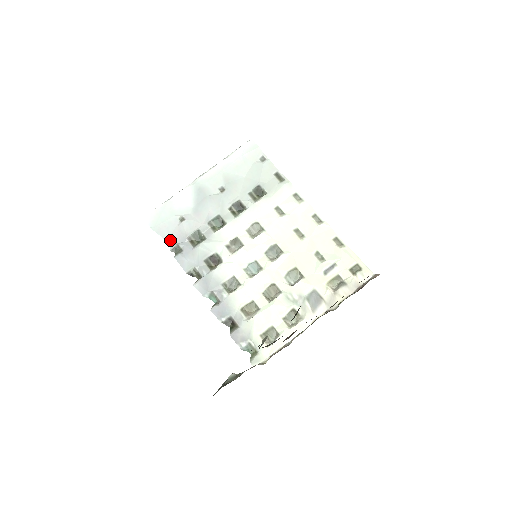
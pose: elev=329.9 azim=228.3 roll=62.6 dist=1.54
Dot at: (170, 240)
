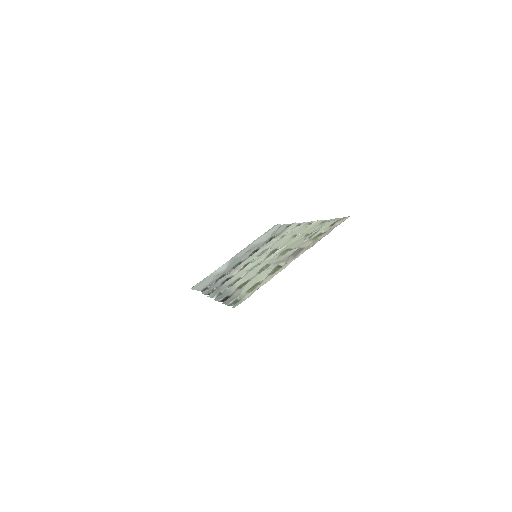
Dot at: occluded
